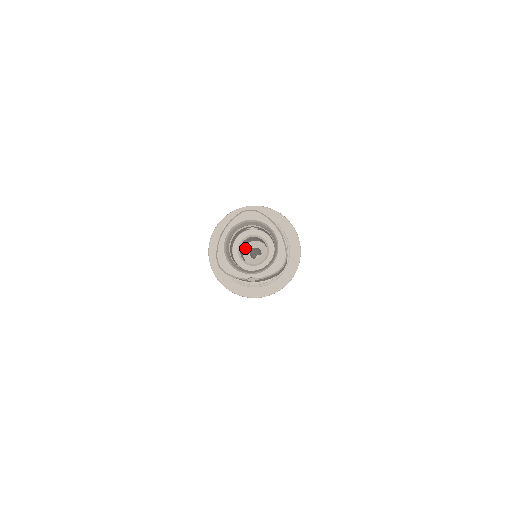
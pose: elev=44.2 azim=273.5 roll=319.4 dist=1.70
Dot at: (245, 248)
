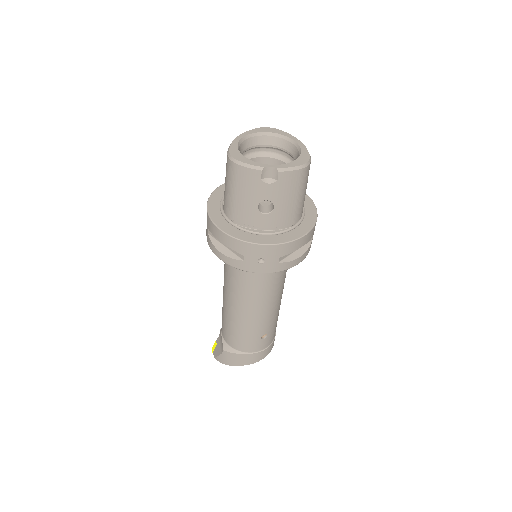
Dot at: occluded
